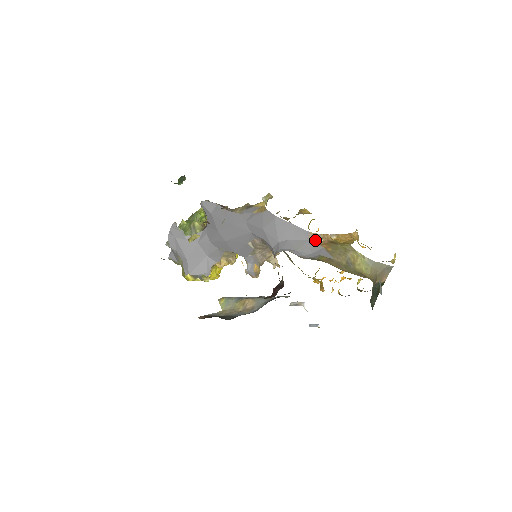
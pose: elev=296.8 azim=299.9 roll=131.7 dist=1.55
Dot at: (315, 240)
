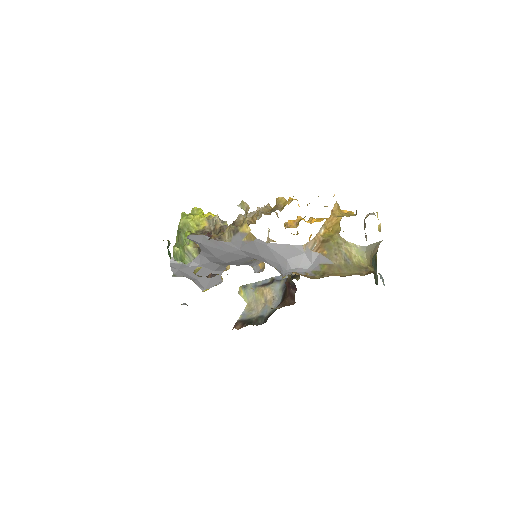
Dot at: (310, 249)
